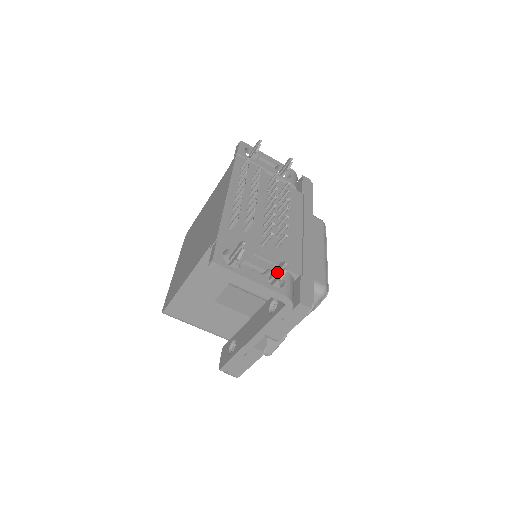
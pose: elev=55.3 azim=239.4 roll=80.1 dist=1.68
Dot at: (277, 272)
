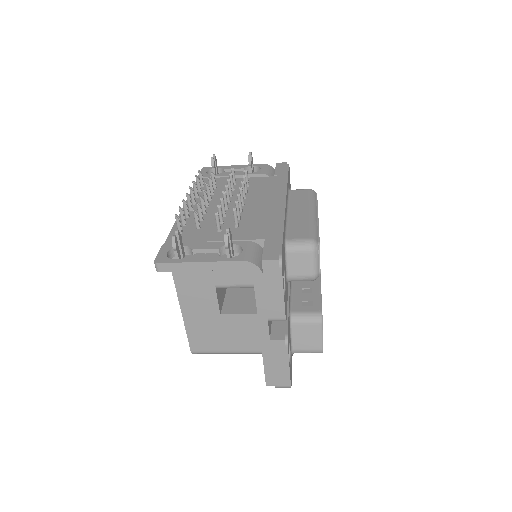
Dot at: occluded
